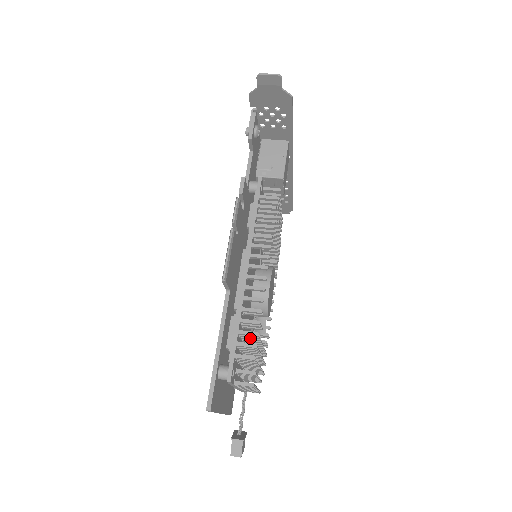
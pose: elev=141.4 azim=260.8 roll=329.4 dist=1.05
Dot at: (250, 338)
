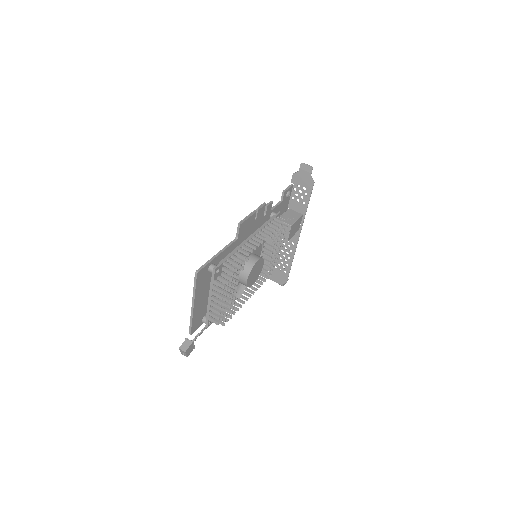
Dot at: occluded
